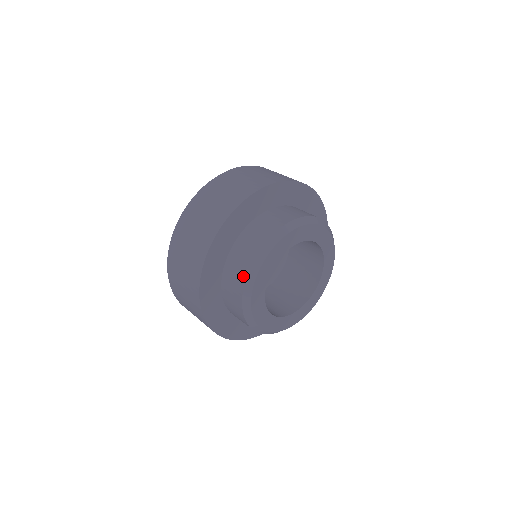
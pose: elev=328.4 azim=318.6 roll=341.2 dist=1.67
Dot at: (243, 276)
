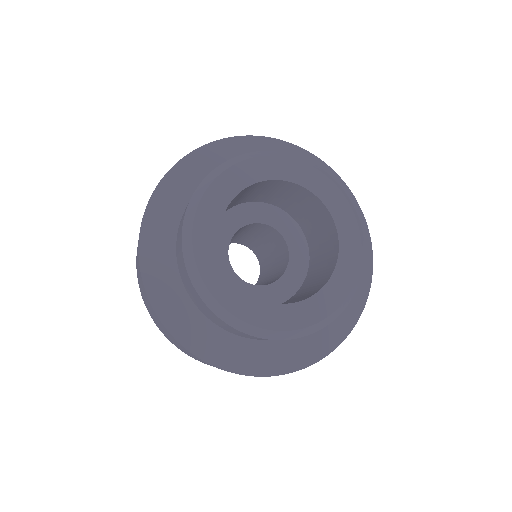
Dot at: (189, 281)
